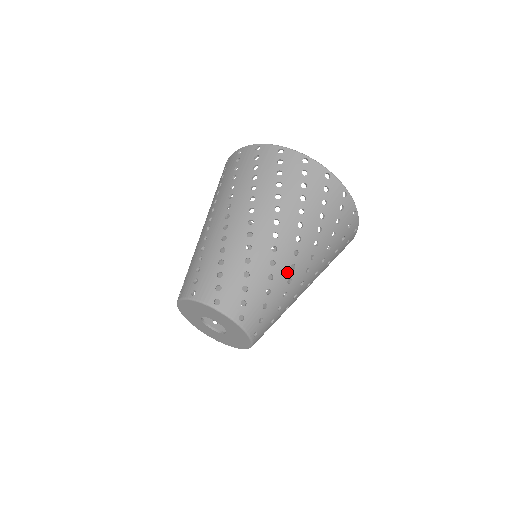
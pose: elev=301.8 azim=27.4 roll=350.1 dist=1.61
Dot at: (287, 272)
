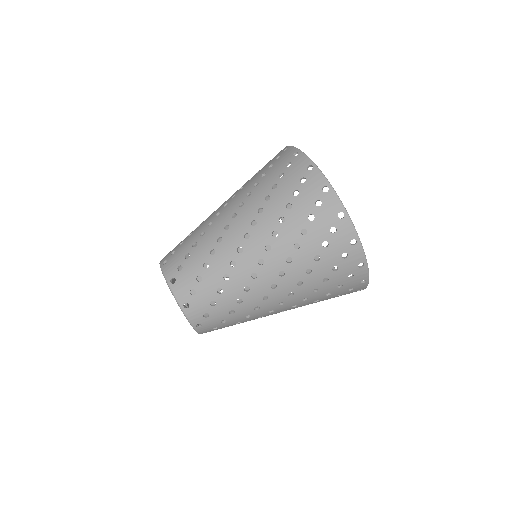
Dot at: (232, 253)
